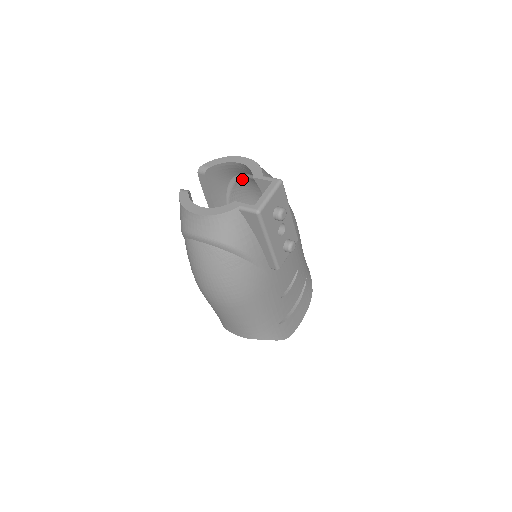
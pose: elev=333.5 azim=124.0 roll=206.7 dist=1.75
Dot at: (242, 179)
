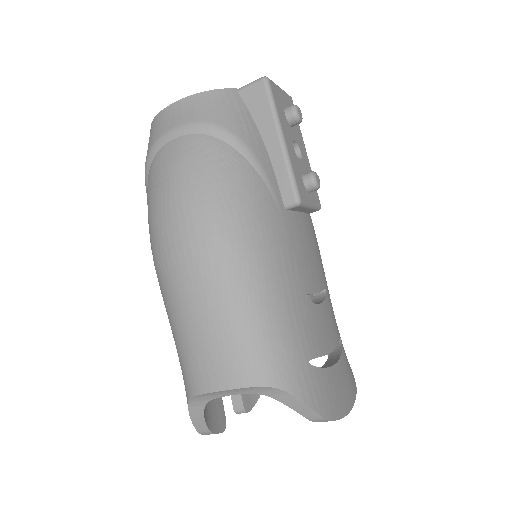
Dot at: occluded
